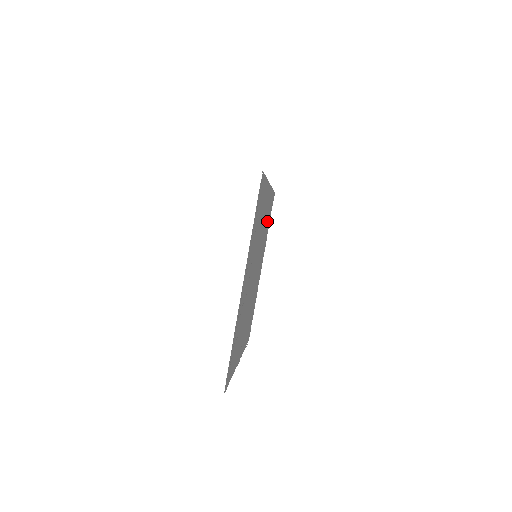
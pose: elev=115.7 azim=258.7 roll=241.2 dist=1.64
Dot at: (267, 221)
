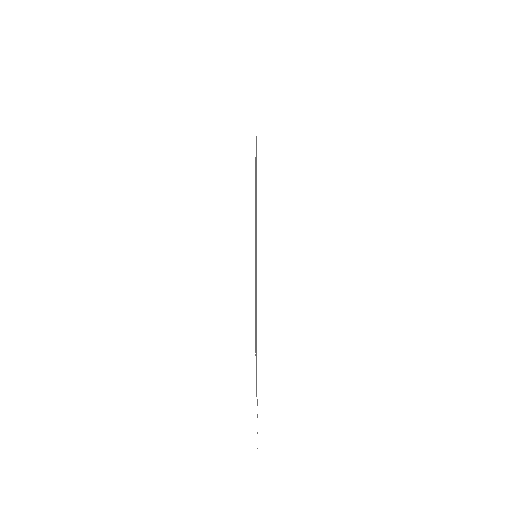
Dot at: occluded
